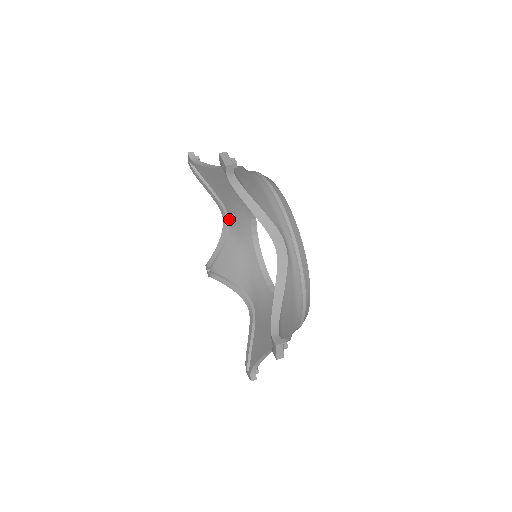
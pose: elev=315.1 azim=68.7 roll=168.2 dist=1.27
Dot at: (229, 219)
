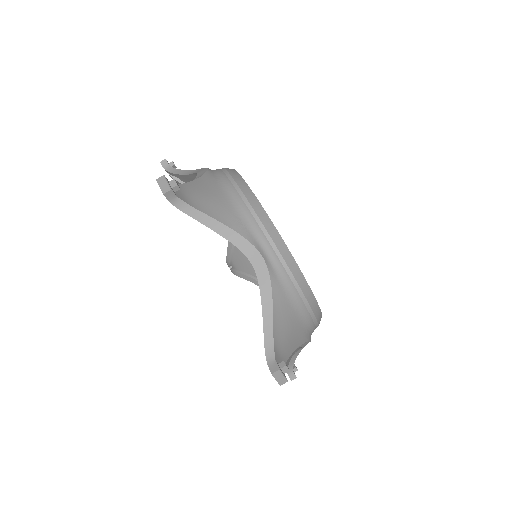
Dot at: occluded
